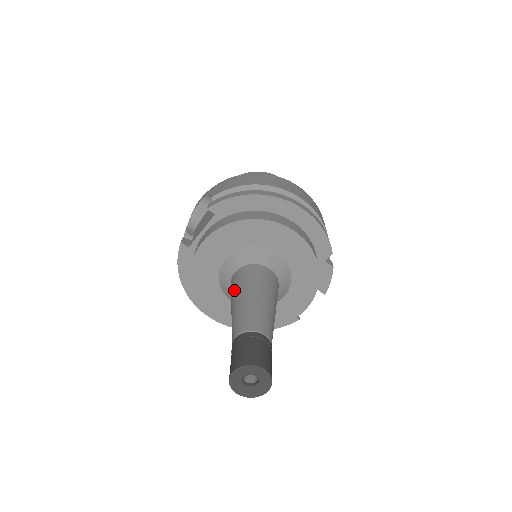
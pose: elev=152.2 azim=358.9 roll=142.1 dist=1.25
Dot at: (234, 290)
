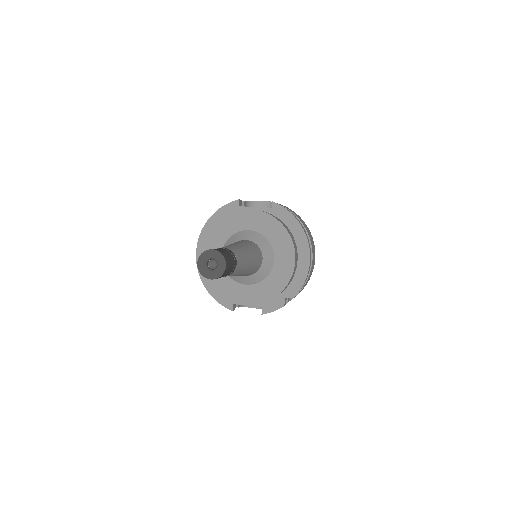
Dot at: (239, 242)
